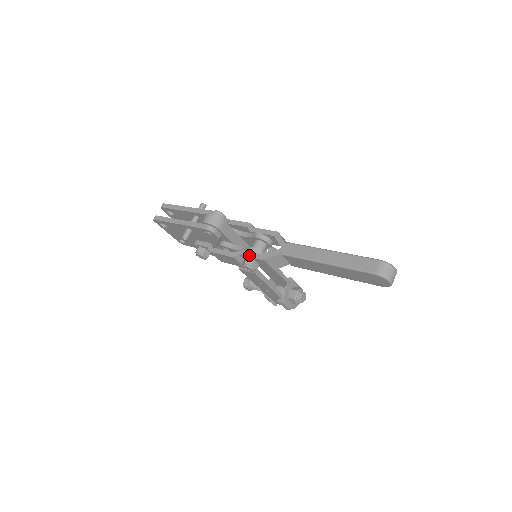
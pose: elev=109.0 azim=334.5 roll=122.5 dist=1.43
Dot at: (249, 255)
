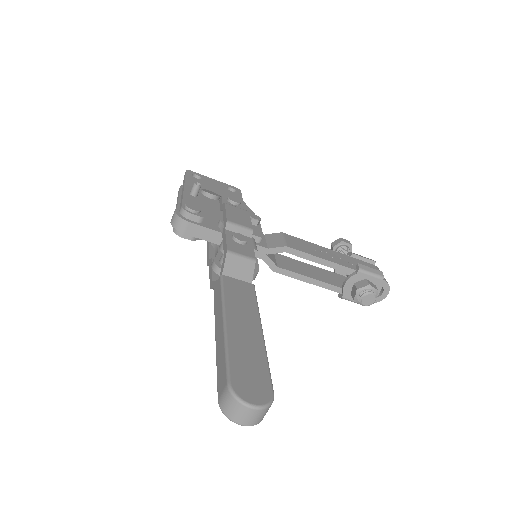
Dot at: (210, 272)
